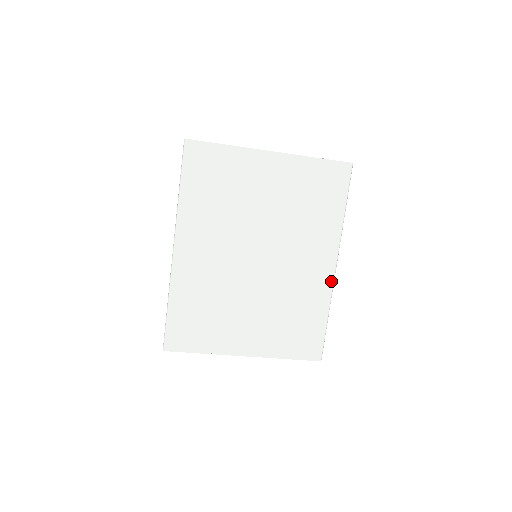
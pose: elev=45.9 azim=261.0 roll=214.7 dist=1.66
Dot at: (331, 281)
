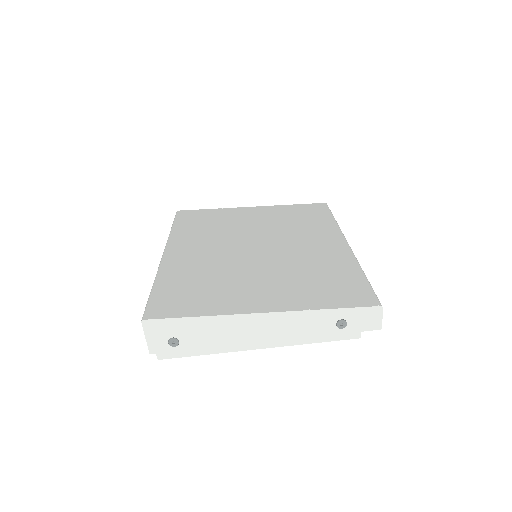
Dot at: (348, 251)
